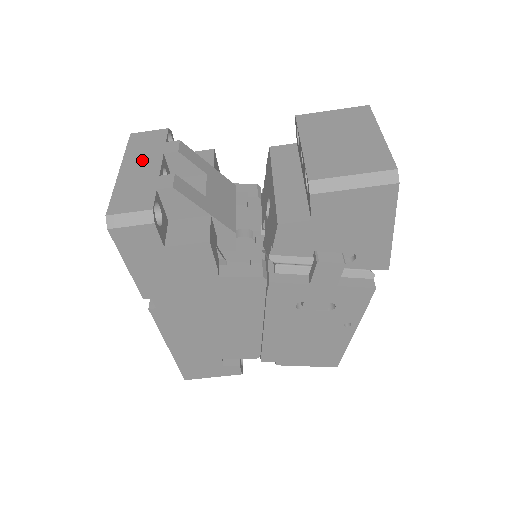
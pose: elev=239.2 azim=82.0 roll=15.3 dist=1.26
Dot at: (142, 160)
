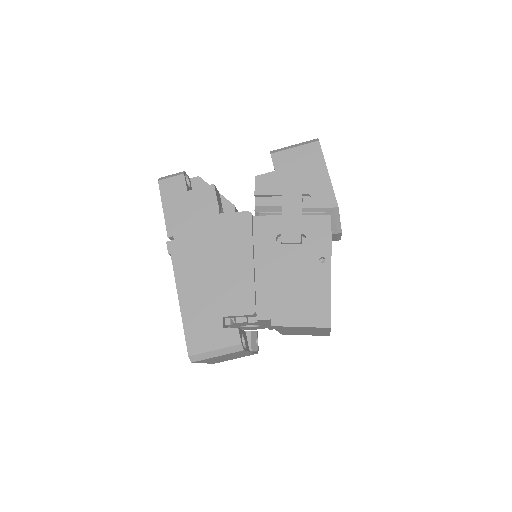
Dot at: occluded
